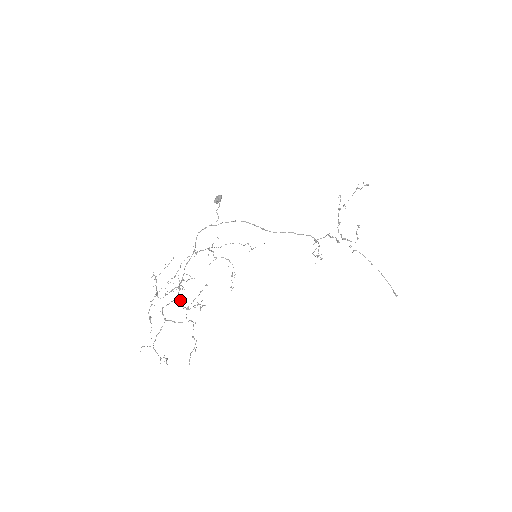
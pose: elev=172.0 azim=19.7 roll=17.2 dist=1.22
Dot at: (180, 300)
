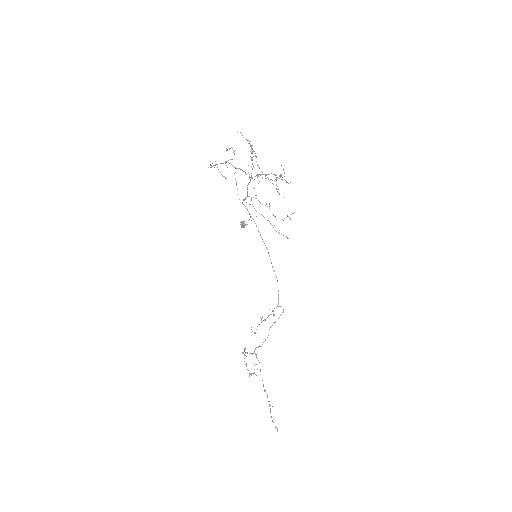
Dot at: occluded
